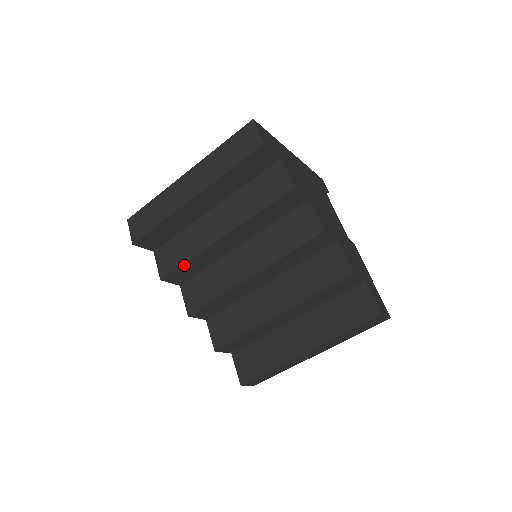
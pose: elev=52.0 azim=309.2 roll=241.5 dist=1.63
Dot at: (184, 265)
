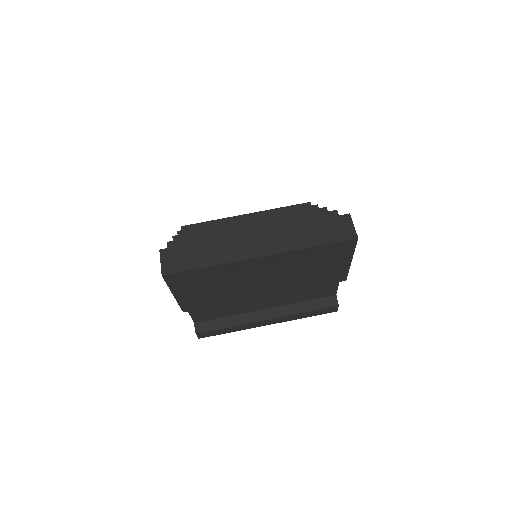
Dot at: (204, 228)
